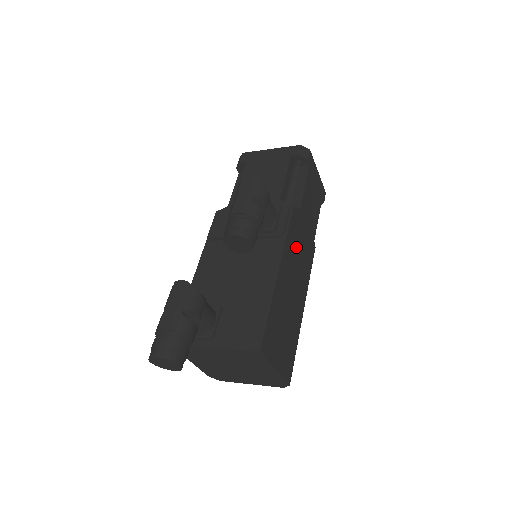
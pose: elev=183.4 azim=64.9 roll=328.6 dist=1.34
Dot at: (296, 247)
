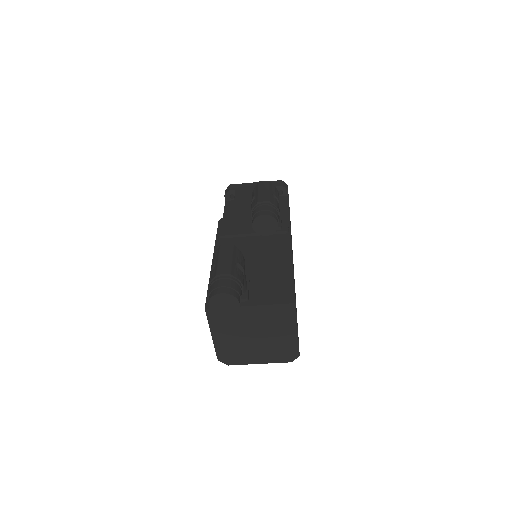
Dot at: occluded
